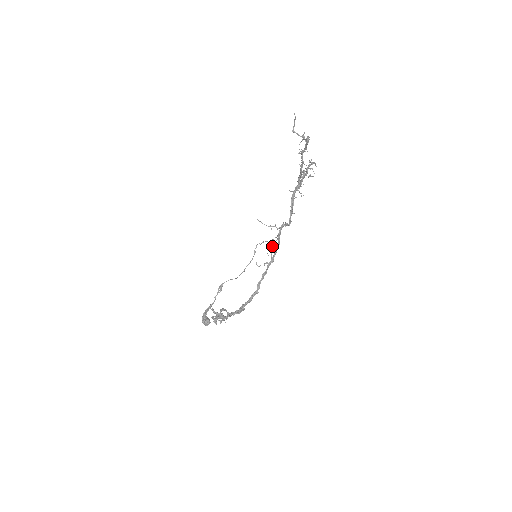
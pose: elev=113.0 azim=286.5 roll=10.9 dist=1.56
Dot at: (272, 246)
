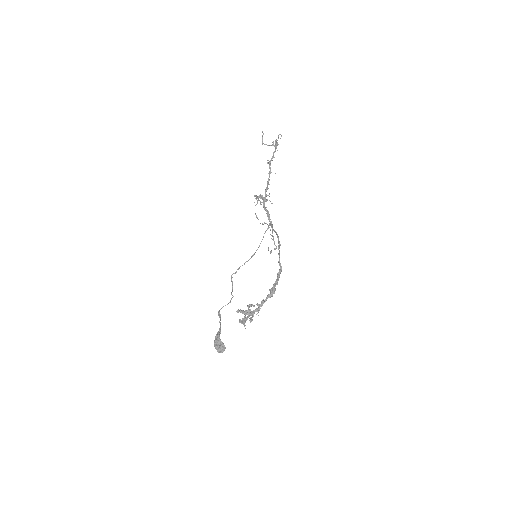
Dot at: (272, 236)
